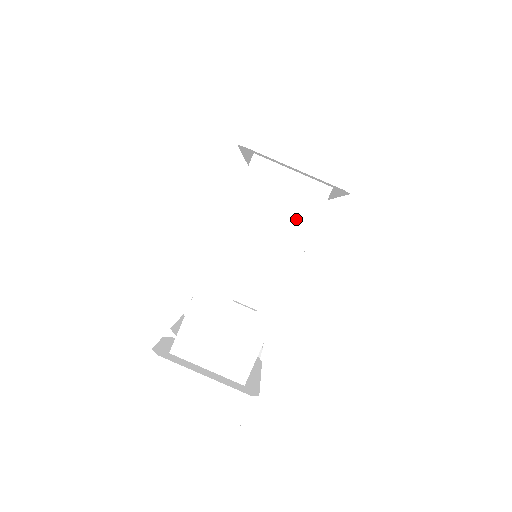
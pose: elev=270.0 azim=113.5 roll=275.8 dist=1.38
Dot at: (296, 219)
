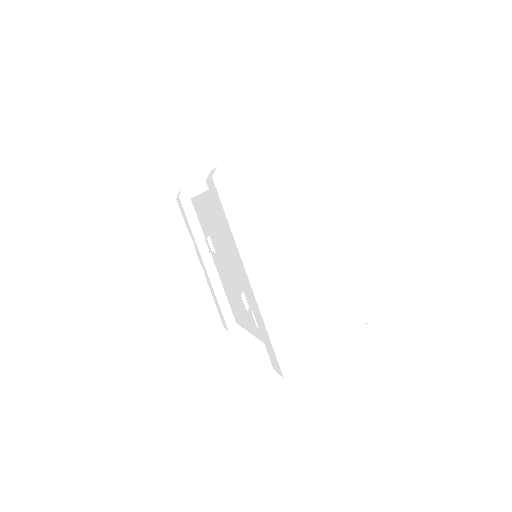
Dot at: occluded
